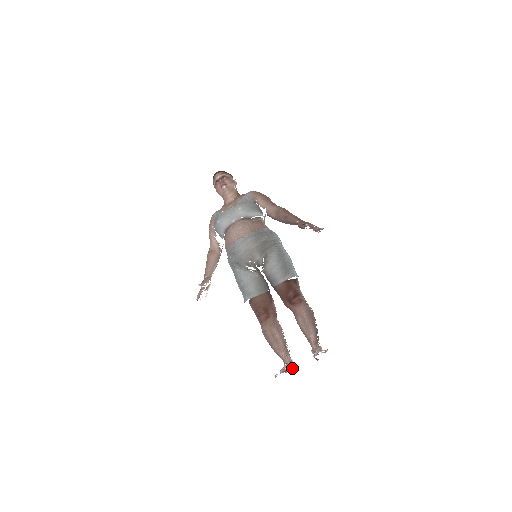
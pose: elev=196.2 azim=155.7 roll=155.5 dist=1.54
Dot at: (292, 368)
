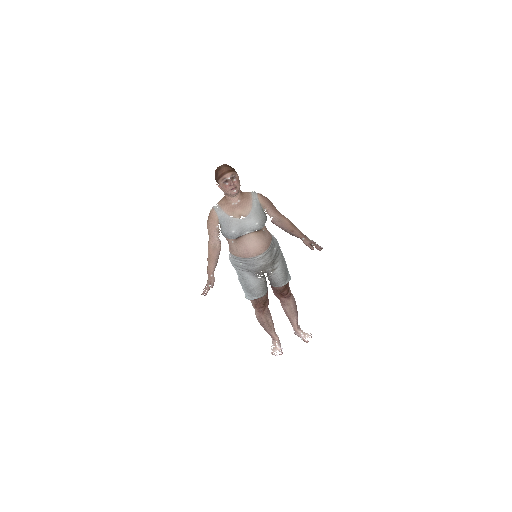
Dot at: (280, 343)
